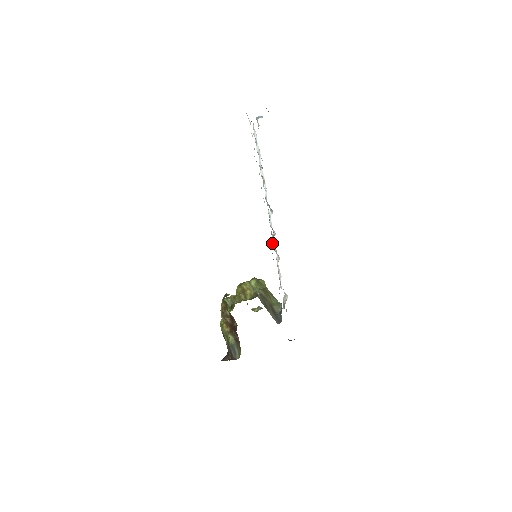
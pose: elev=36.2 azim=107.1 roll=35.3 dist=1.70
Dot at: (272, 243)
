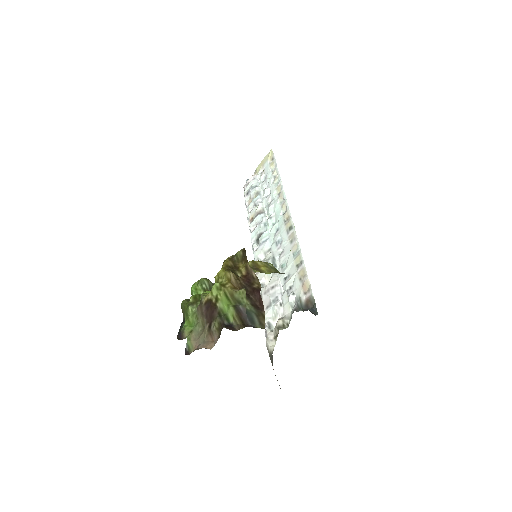
Dot at: (271, 258)
